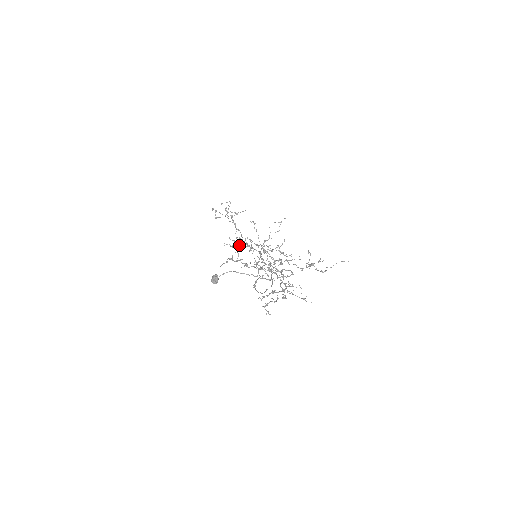
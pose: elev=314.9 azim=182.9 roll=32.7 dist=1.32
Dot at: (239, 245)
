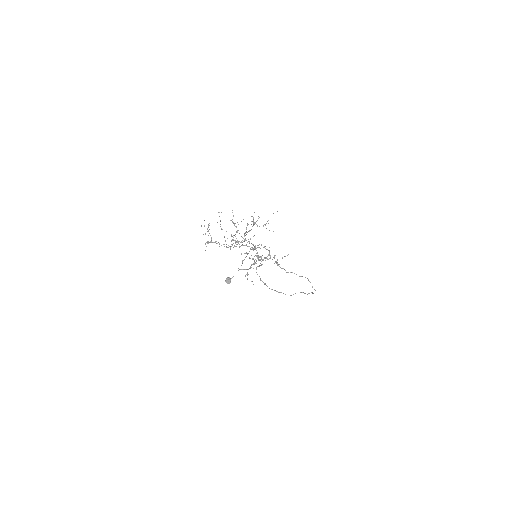
Dot at: (207, 228)
